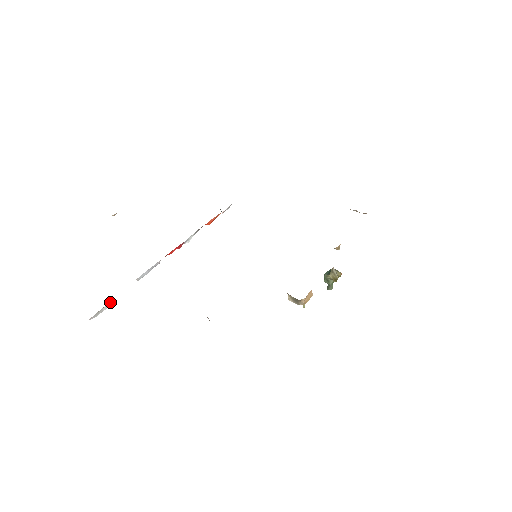
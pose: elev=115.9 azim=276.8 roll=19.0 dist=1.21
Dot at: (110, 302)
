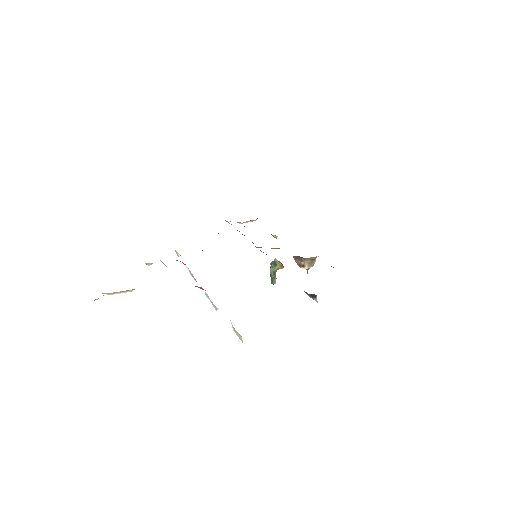
Dot at: occluded
